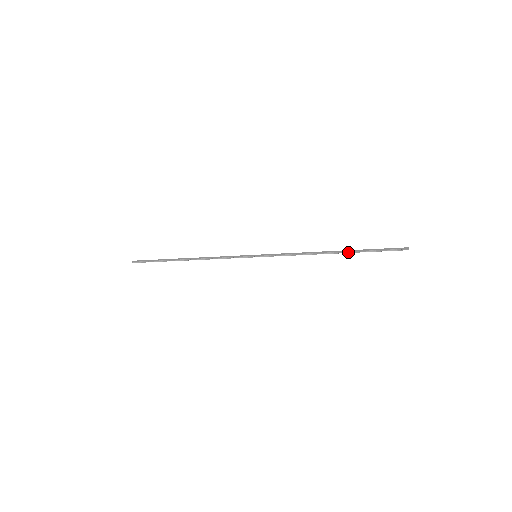
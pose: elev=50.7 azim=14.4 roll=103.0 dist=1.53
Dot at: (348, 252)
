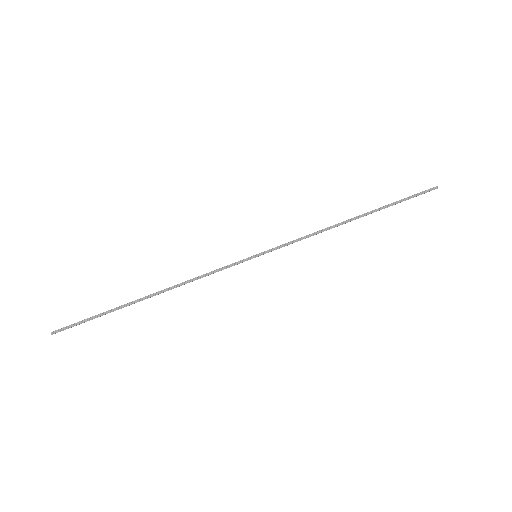
Dot at: (373, 212)
